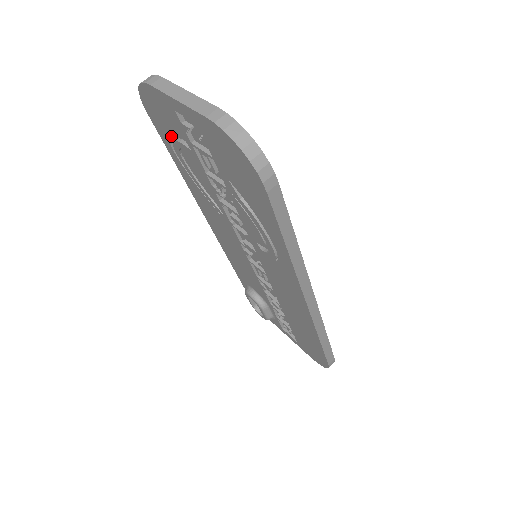
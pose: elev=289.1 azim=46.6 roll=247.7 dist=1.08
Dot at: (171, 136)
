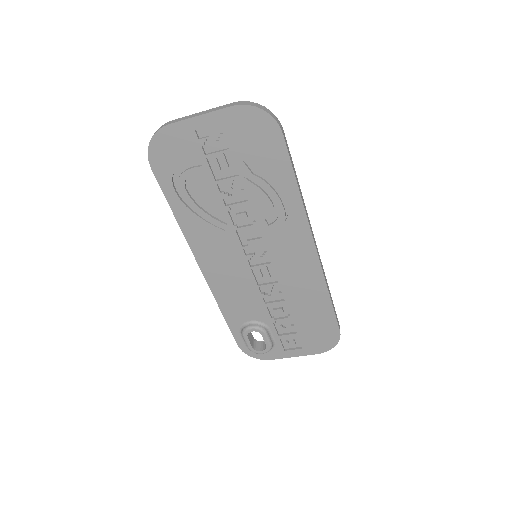
Dot at: (173, 178)
